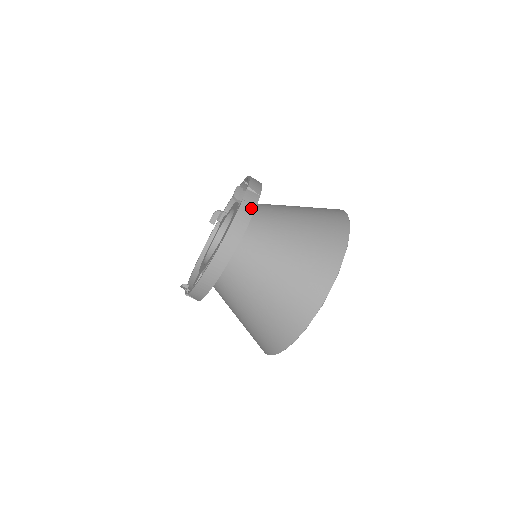
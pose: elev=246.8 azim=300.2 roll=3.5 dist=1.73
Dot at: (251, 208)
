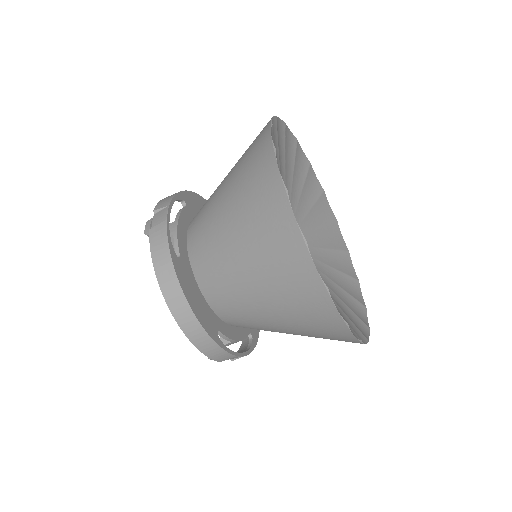
Dot at: (162, 228)
